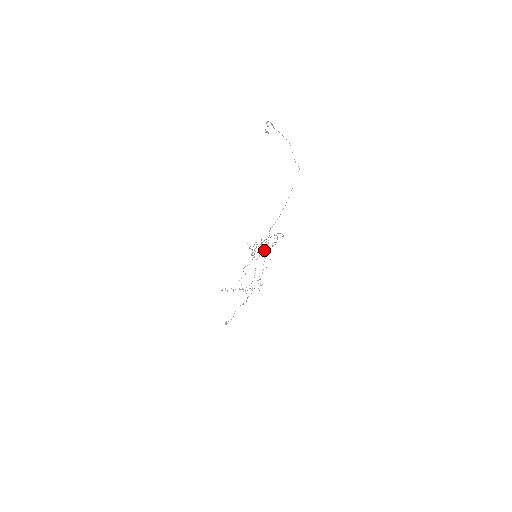
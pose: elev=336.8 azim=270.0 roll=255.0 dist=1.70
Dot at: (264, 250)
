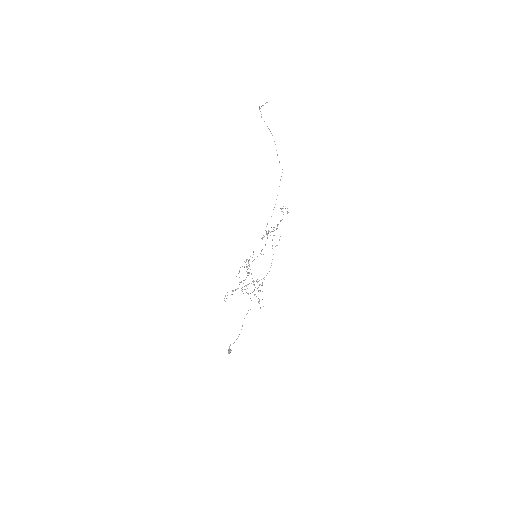
Dot at: occluded
